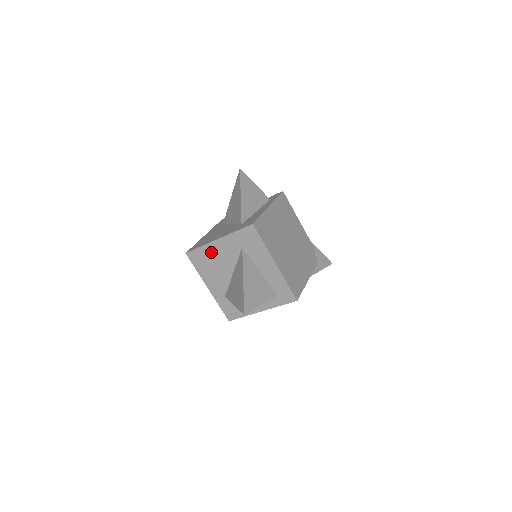
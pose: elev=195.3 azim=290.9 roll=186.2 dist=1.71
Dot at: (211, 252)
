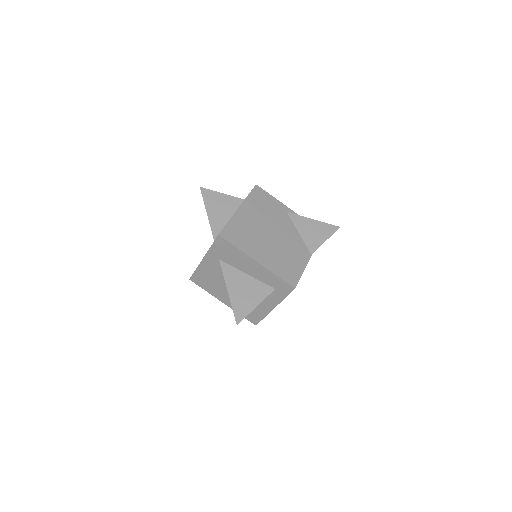
Dot at: occluded
